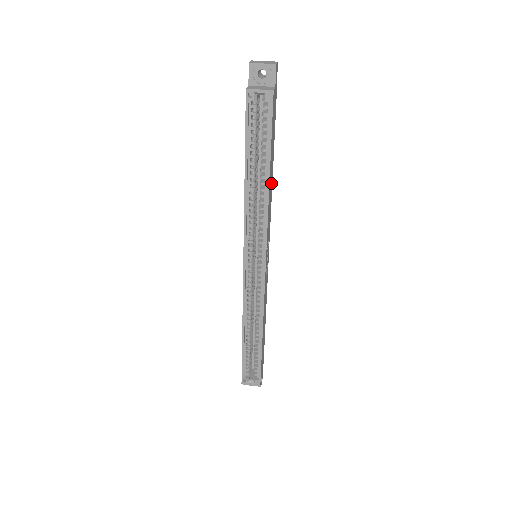
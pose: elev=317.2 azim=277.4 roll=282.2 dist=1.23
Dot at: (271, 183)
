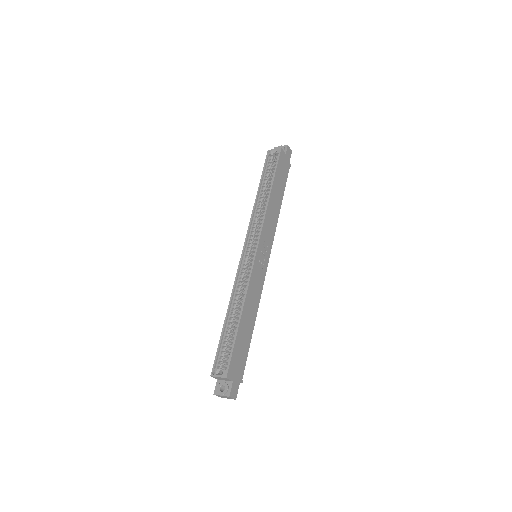
Dot at: (276, 207)
